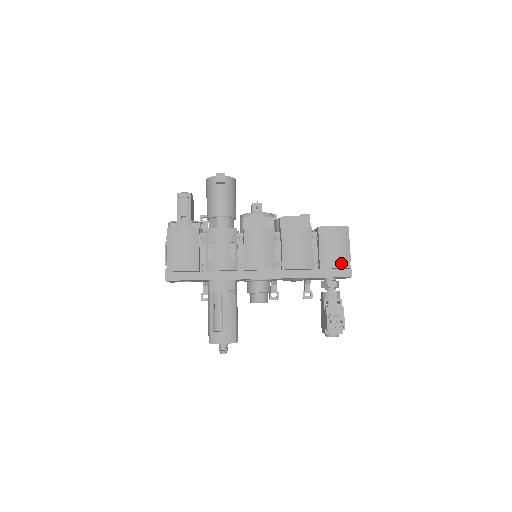
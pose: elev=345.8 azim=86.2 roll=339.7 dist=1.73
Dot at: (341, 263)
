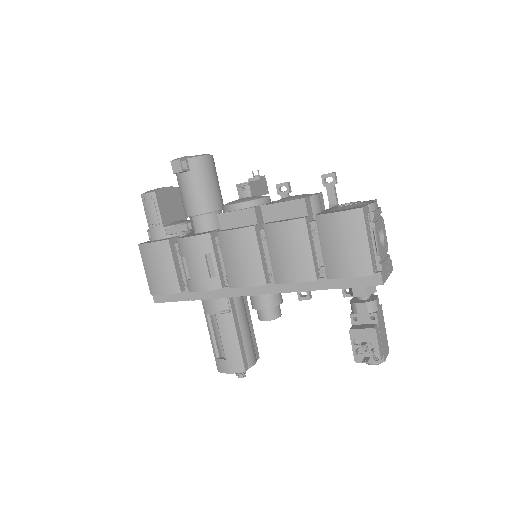
Dot at: (356, 269)
